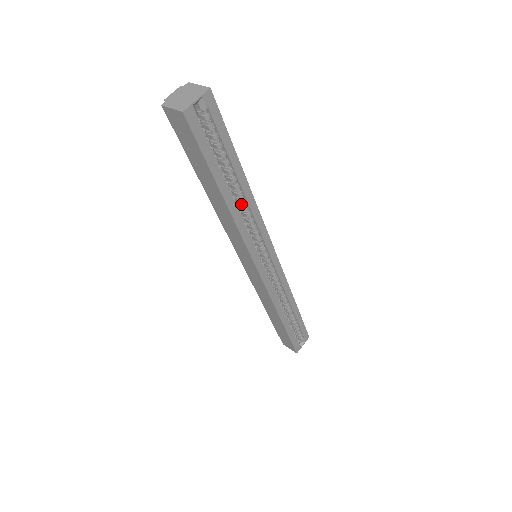
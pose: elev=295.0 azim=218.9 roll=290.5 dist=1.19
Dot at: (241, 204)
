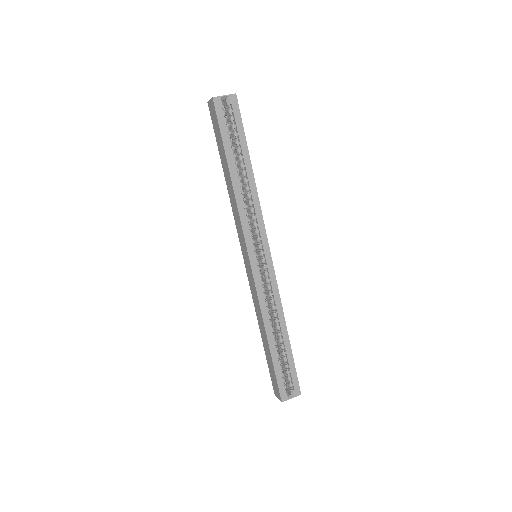
Dot at: (247, 192)
